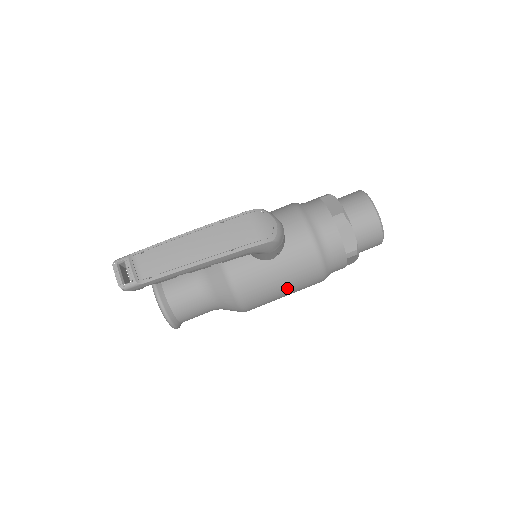
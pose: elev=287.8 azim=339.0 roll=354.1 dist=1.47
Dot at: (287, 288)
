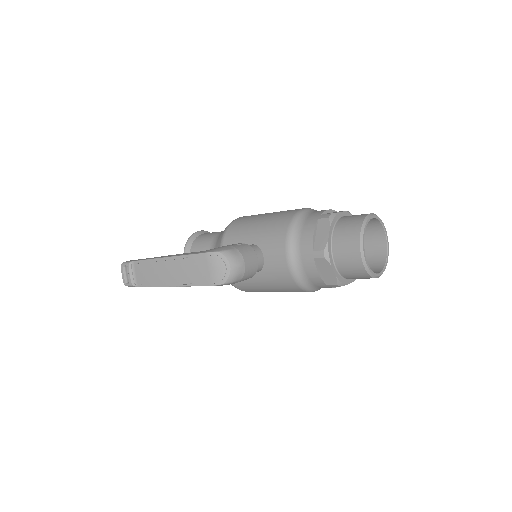
Dot at: (277, 291)
